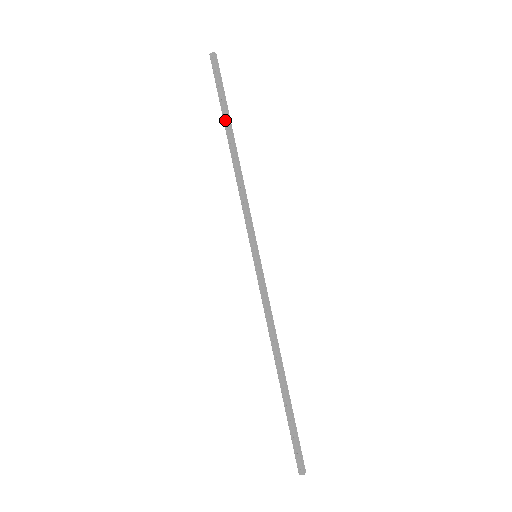
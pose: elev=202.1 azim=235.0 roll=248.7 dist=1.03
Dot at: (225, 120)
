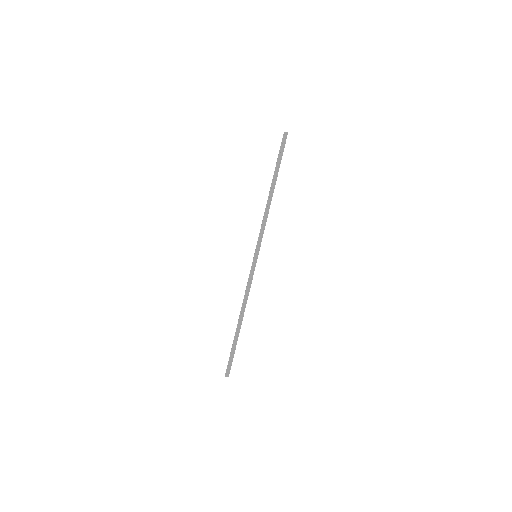
Dot at: (275, 174)
